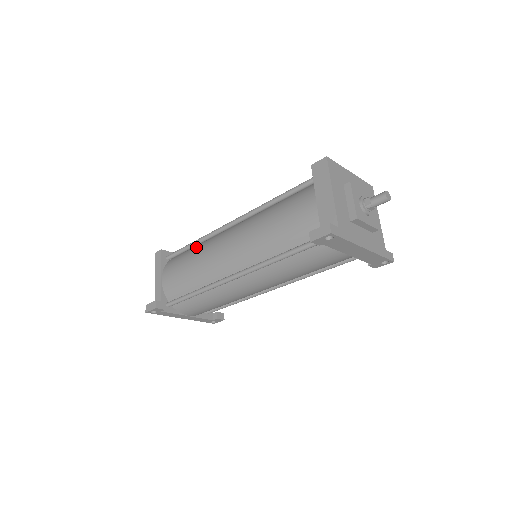
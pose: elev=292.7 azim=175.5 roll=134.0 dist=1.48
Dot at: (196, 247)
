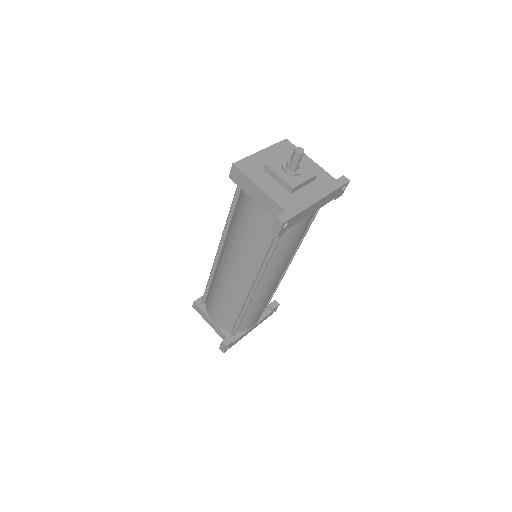
Dot at: (213, 284)
